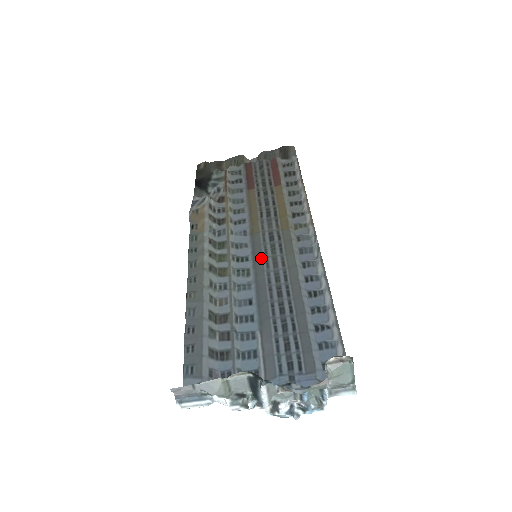
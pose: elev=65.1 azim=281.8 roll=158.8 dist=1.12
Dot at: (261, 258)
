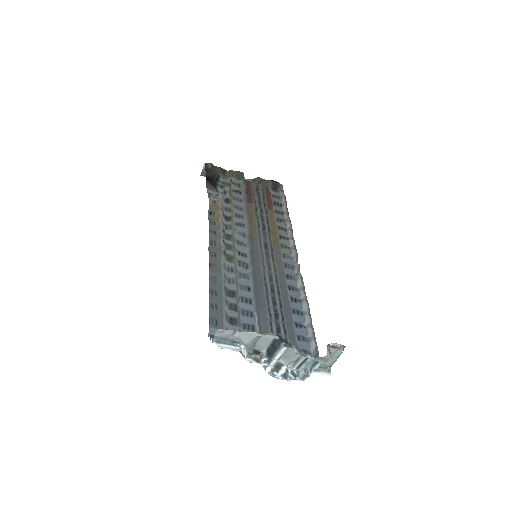
Dot at: (259, 259)
